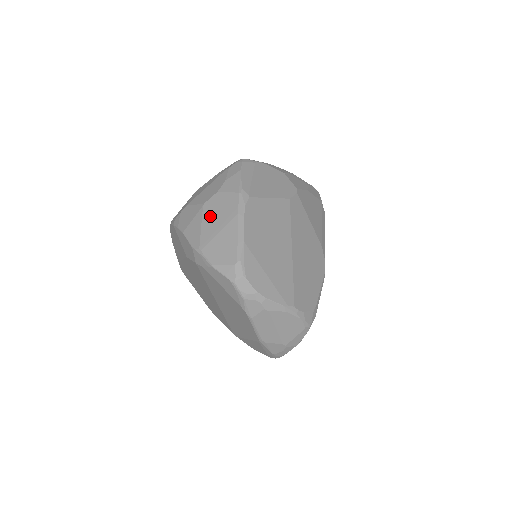
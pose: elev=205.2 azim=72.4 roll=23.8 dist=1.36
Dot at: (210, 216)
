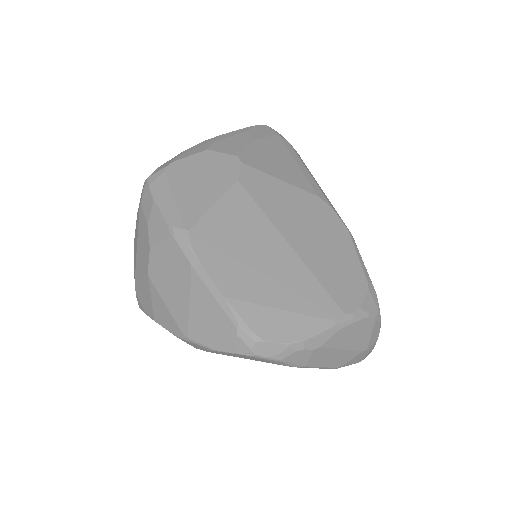
Dot at: (165, 286)
